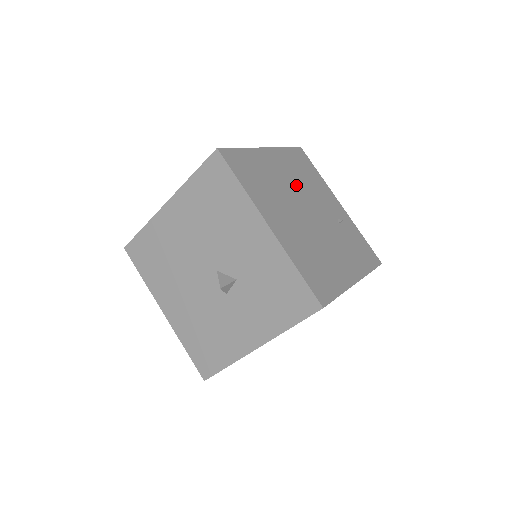
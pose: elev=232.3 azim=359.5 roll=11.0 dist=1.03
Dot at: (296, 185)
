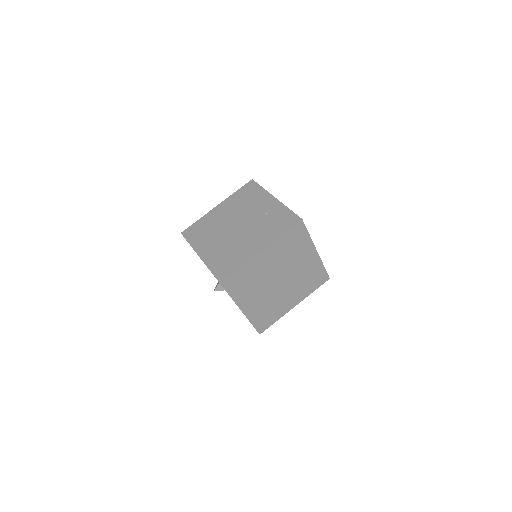
Dot at: (233, 214)
